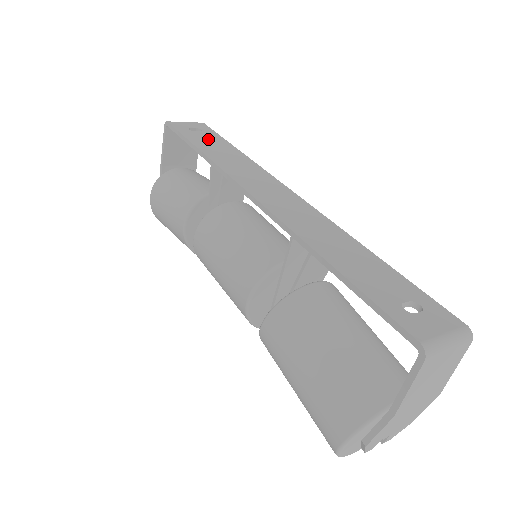
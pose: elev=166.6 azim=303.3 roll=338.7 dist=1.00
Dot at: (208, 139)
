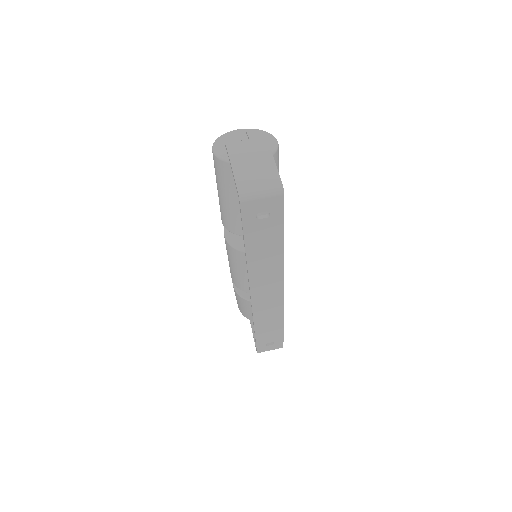
Dot at: (265, 233)
